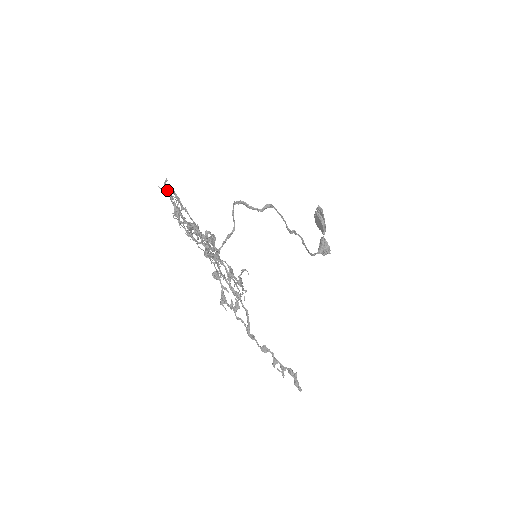
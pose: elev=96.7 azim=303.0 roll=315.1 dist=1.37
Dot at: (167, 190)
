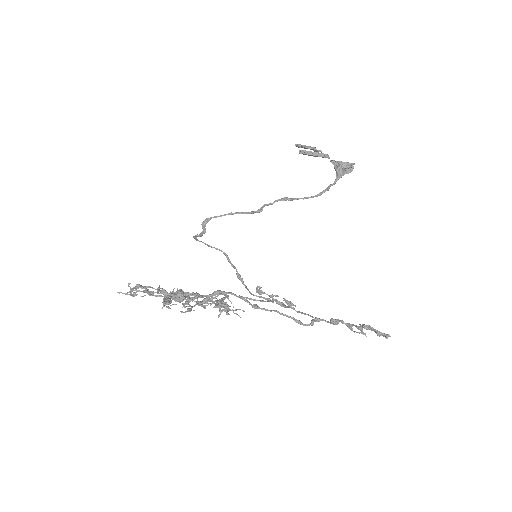
Dot at: occluded
